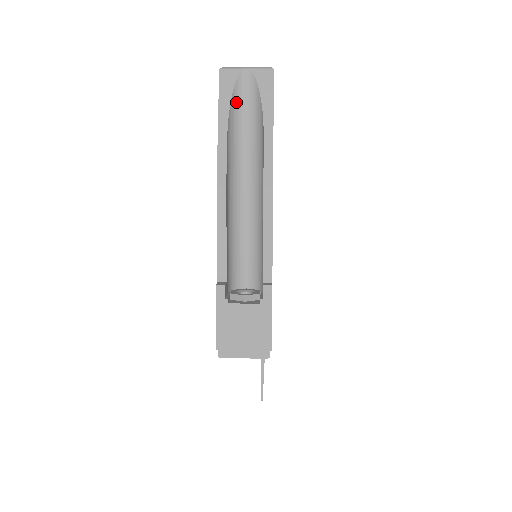
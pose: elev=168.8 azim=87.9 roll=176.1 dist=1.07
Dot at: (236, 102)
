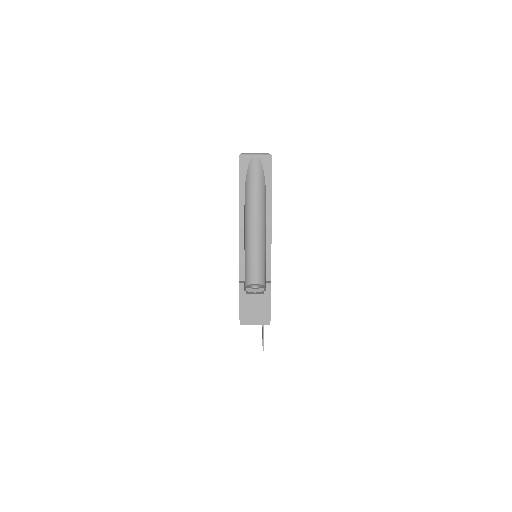
Dot at: (249, 175)
